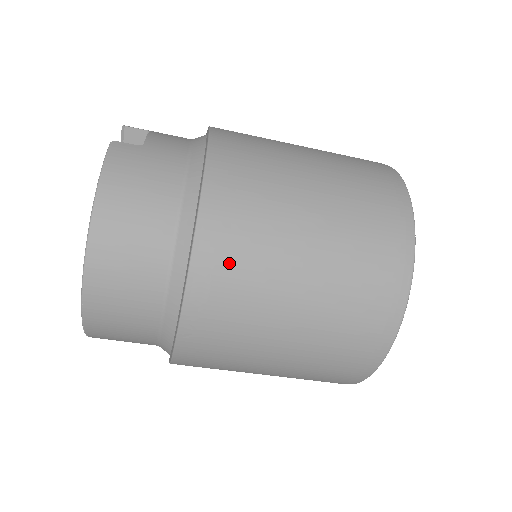
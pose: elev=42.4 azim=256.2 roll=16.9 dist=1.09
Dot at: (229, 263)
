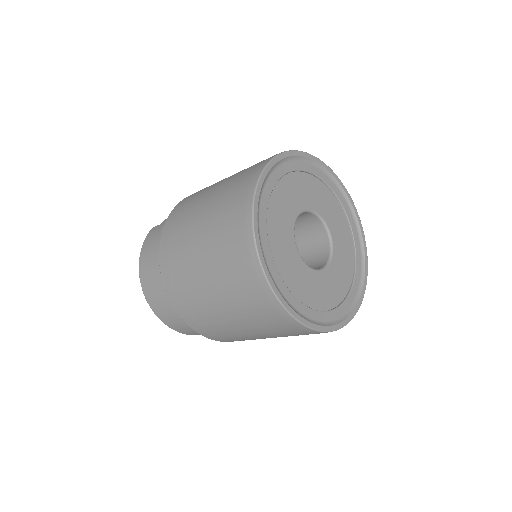
Dot at: (173, 269)
